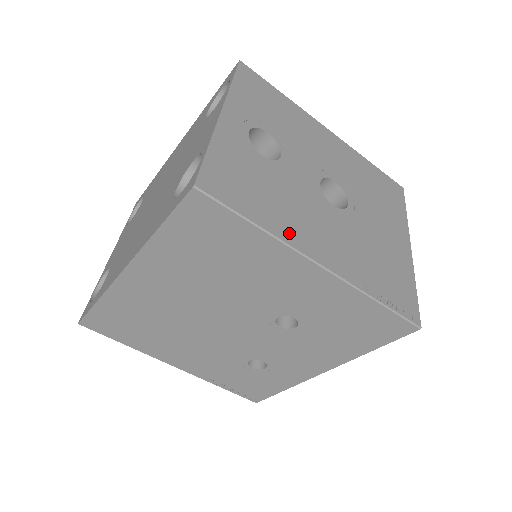
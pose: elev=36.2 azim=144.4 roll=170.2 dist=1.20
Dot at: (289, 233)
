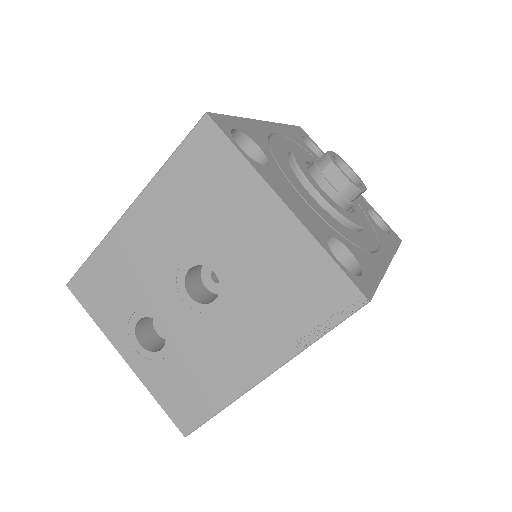
Dot at: (231, 387)
